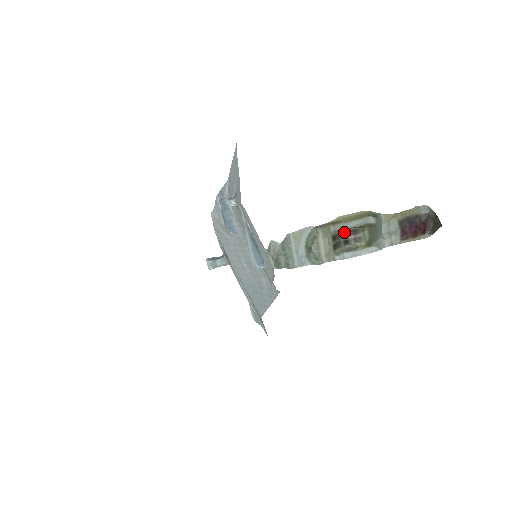
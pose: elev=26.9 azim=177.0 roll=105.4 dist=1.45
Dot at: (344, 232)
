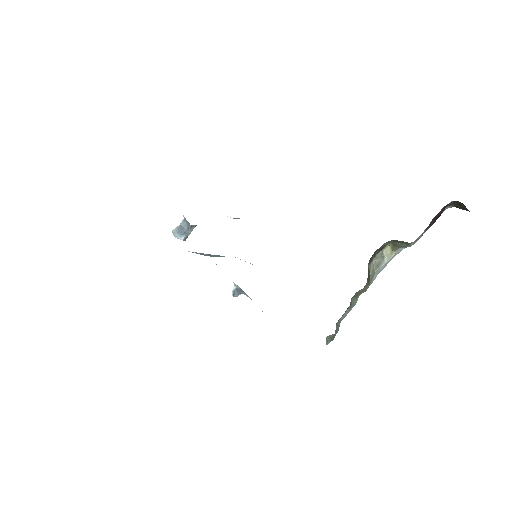
Dot at: (370, 258)
